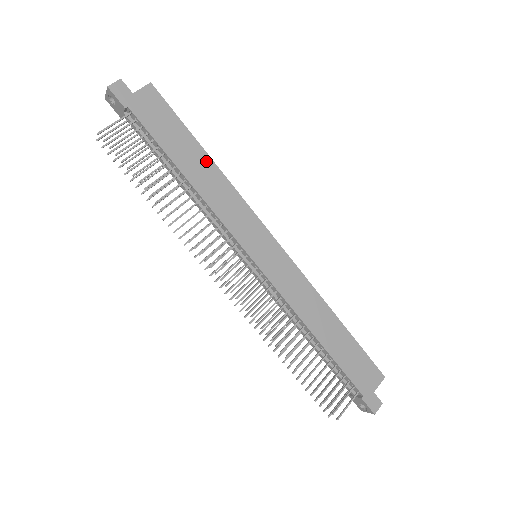
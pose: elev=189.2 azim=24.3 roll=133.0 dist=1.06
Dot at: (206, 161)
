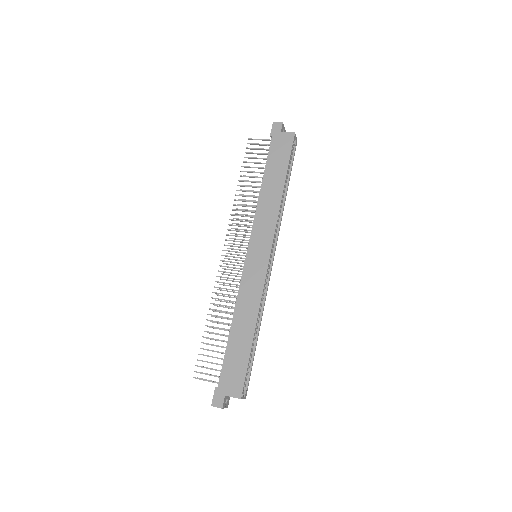
Dot at: (280, 187)
